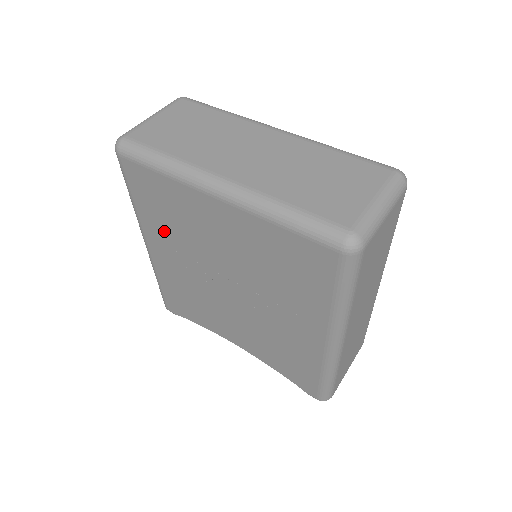
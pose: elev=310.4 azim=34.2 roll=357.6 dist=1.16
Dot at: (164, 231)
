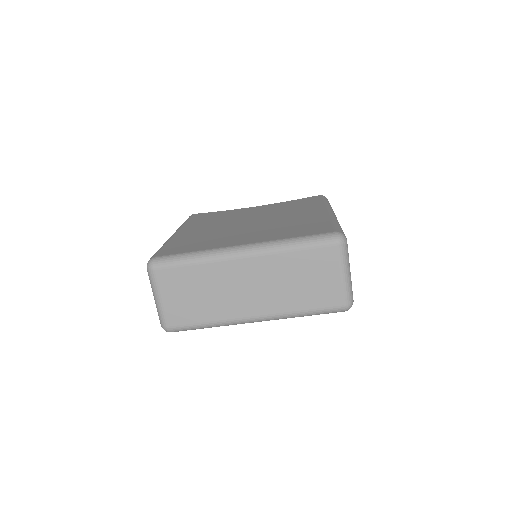
Dot at: occluded
